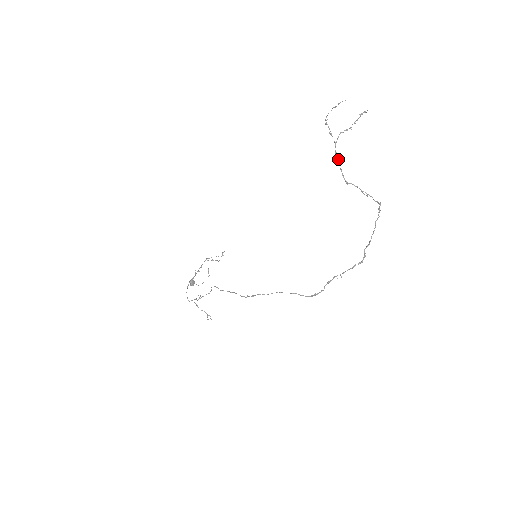
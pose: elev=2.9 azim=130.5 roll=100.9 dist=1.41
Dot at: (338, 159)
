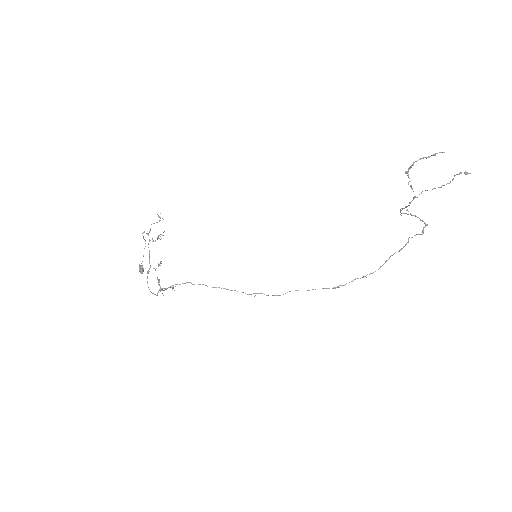
Dot at: occluded
